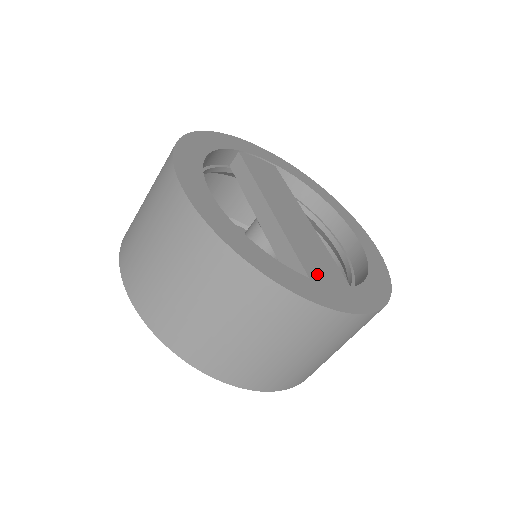
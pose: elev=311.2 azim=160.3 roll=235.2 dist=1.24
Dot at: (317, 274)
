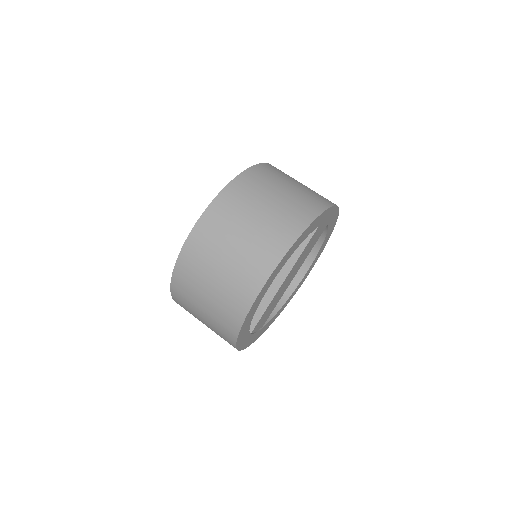
Dot at: (257, 327)
